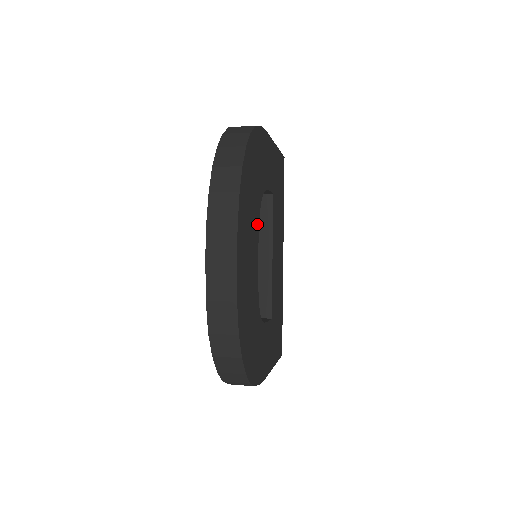
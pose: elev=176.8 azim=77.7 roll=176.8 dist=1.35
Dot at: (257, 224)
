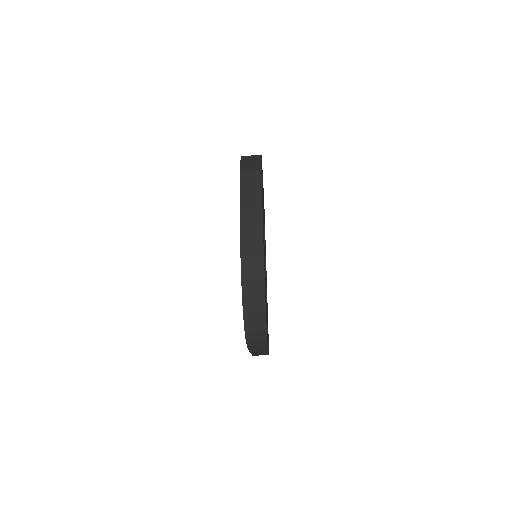
Dot at: occluded
